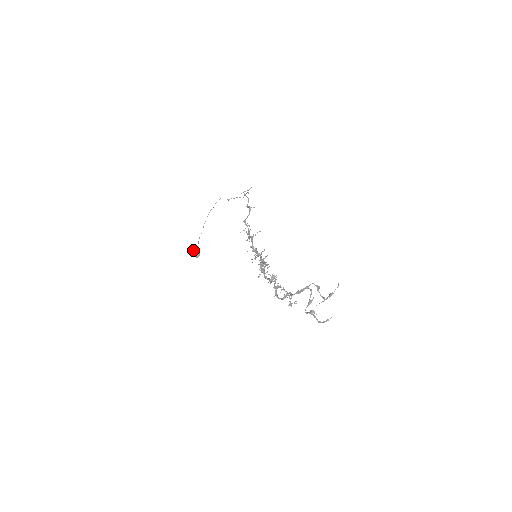
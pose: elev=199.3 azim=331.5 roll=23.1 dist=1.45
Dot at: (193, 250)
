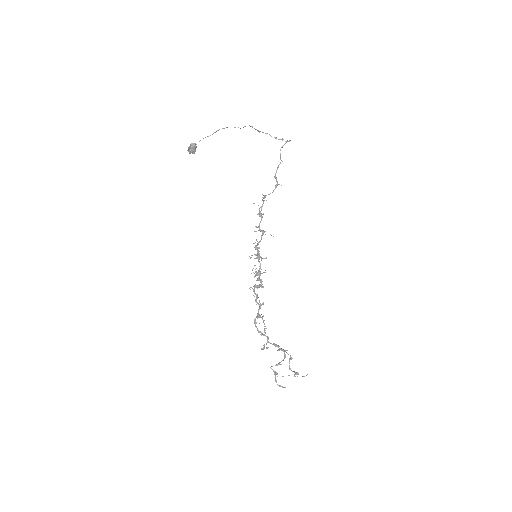
Dot at: (190, 146)
